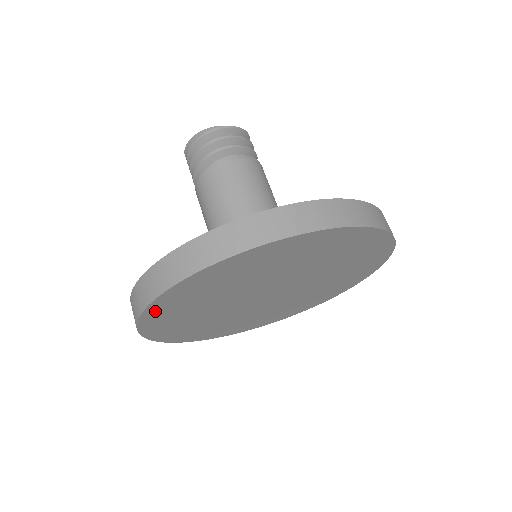
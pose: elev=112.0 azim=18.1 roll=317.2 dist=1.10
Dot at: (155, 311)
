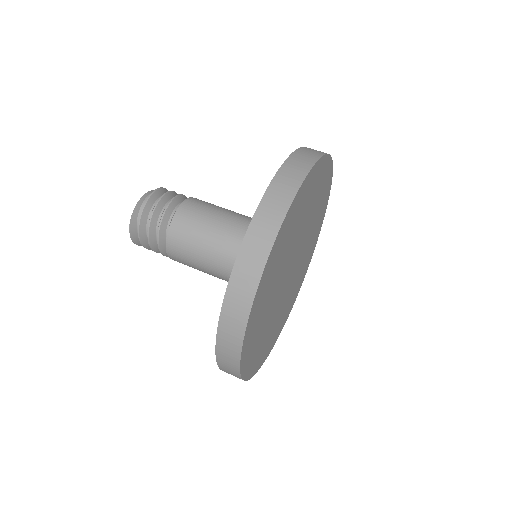
Dot at: (280, 236)
